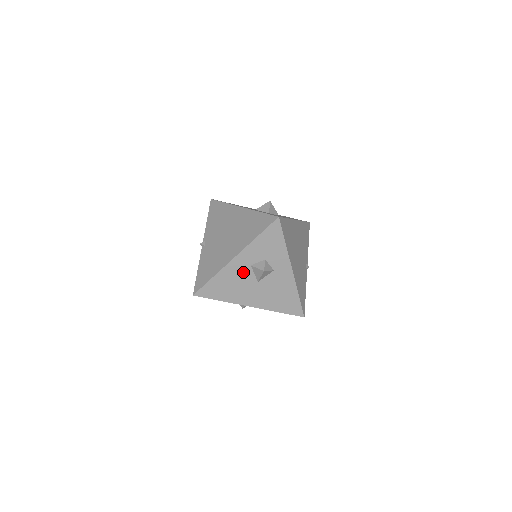
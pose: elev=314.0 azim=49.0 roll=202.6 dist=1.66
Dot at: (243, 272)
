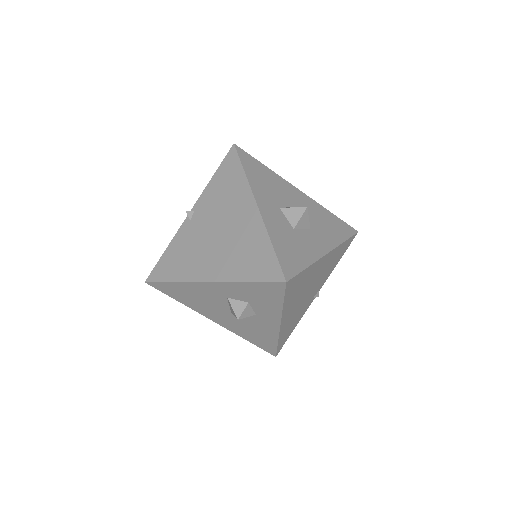
Dot at: (215, 297)
